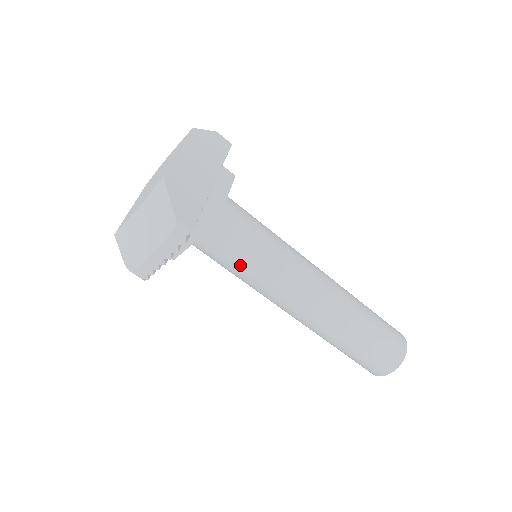
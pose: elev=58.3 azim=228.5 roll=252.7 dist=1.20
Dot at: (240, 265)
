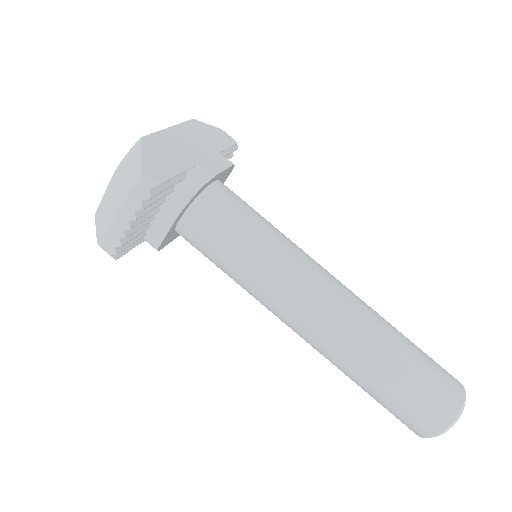
Dot at: (230, 255)
